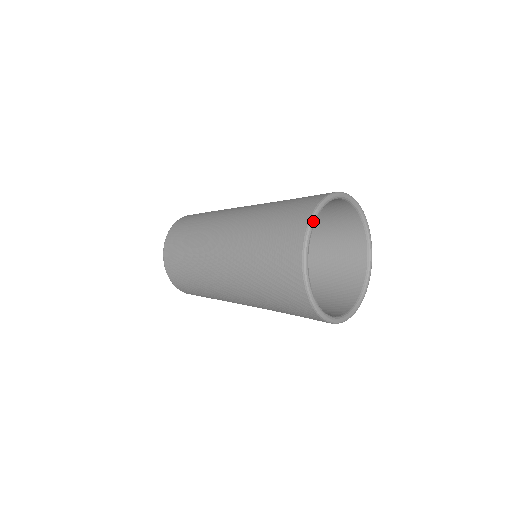
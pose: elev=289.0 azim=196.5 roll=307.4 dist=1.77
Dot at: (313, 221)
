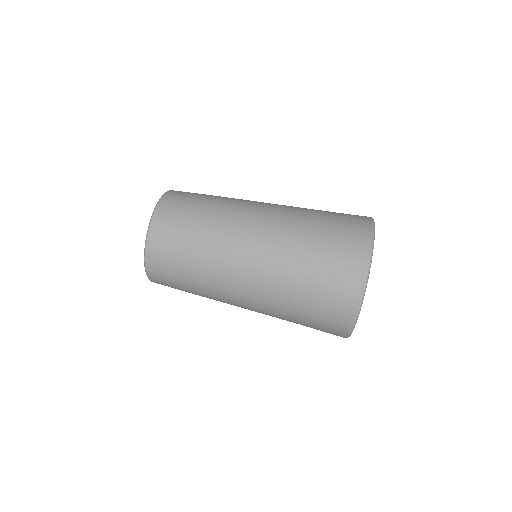
Dot at: occluded
